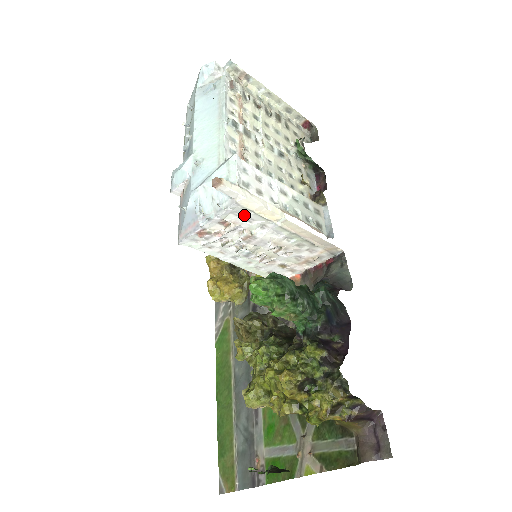
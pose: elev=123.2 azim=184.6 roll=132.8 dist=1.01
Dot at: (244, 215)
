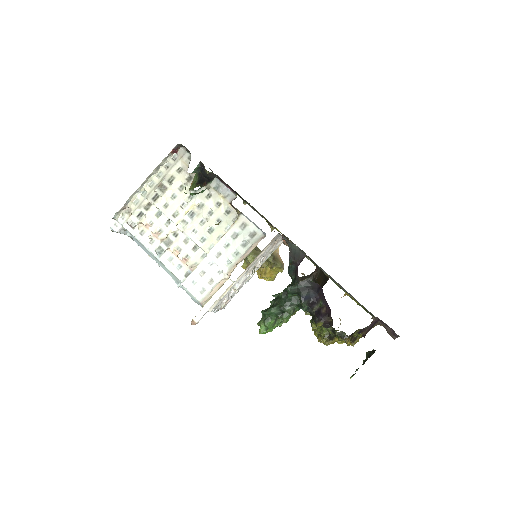
Dot at: (221, 300)
